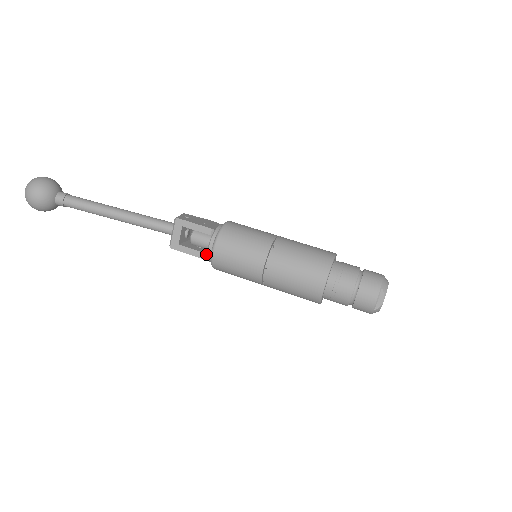
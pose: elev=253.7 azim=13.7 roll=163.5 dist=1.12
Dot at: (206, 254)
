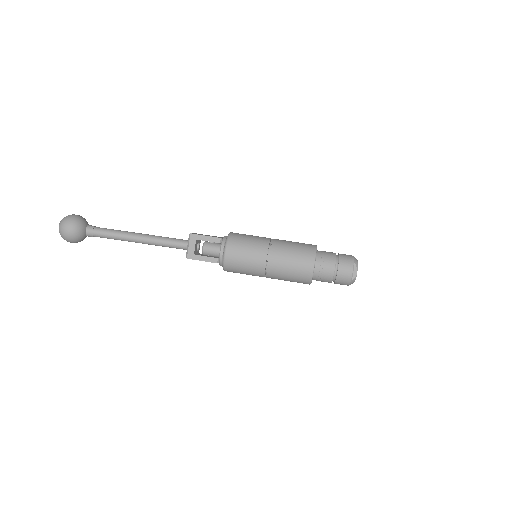
Dot at: (217, 259)
